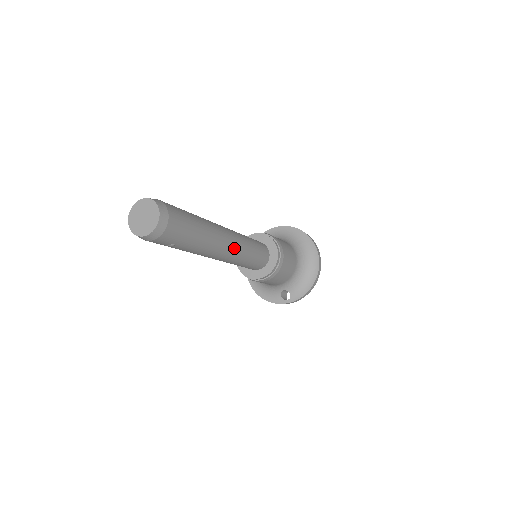
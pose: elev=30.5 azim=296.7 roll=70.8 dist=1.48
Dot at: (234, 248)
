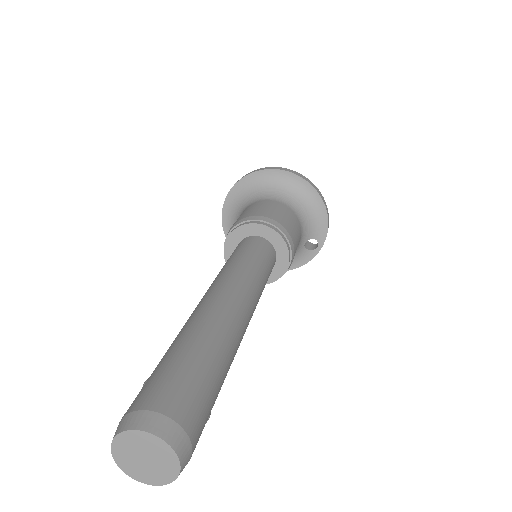
Dot at: (247, 298)
